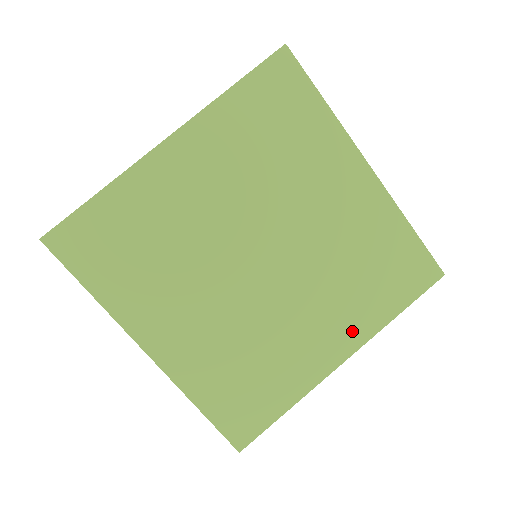
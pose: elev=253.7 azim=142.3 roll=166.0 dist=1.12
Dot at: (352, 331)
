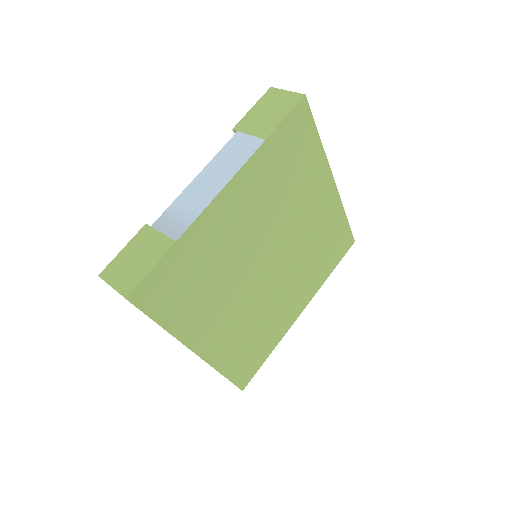
Dot at: (308, 292)
